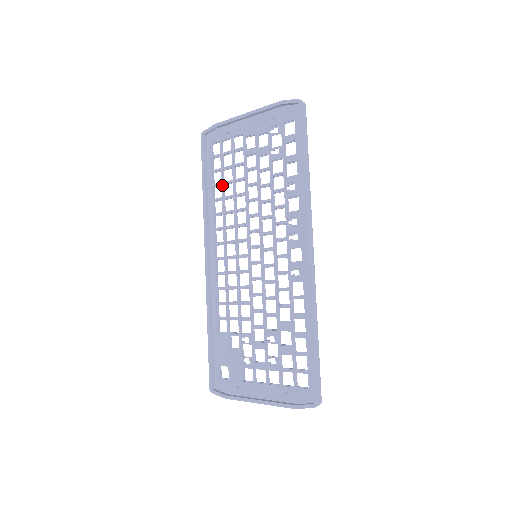
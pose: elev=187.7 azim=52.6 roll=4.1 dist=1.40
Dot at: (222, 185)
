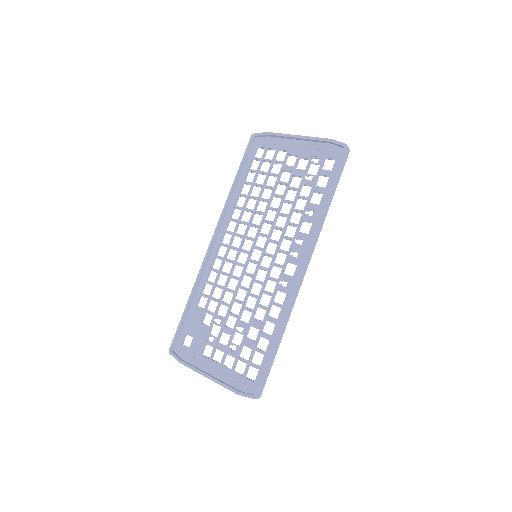
Dot at: (252, 185)
